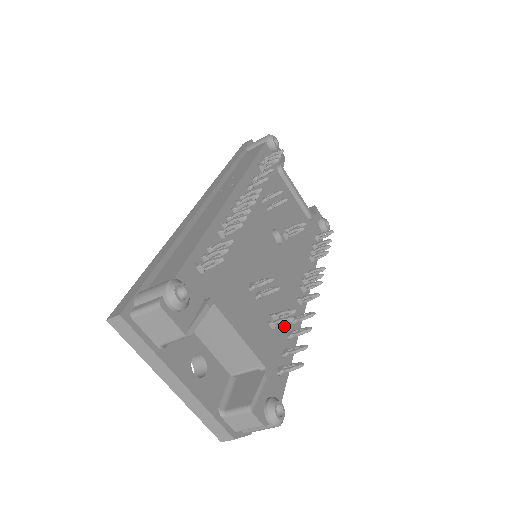
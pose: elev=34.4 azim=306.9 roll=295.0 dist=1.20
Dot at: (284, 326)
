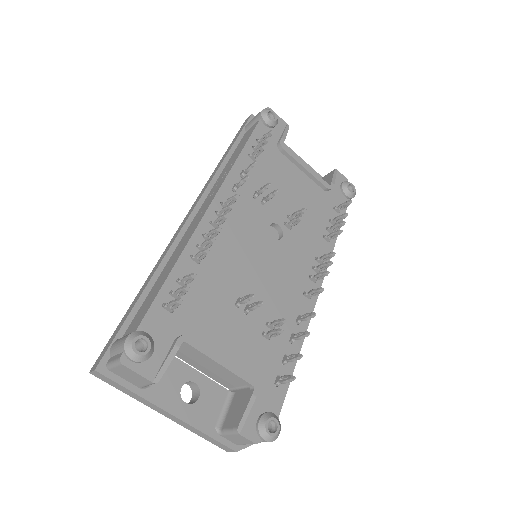
Dot at: (285, 330)
